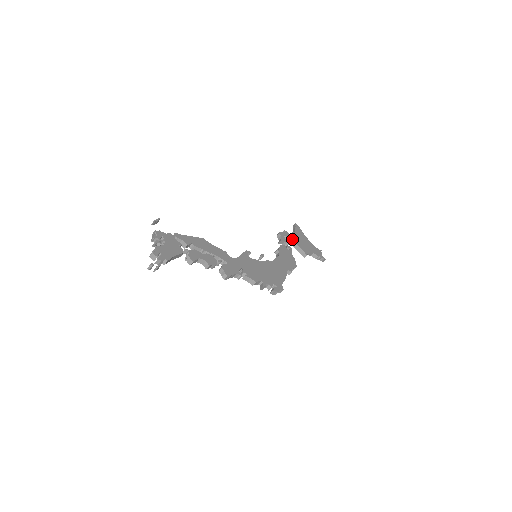
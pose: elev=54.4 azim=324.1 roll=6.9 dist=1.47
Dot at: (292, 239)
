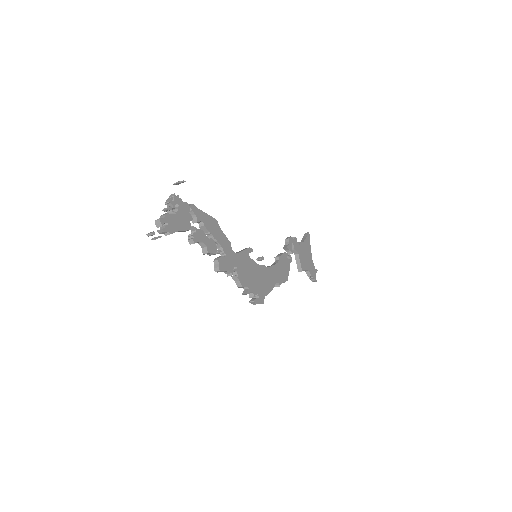
Dot at: (297, 249)
